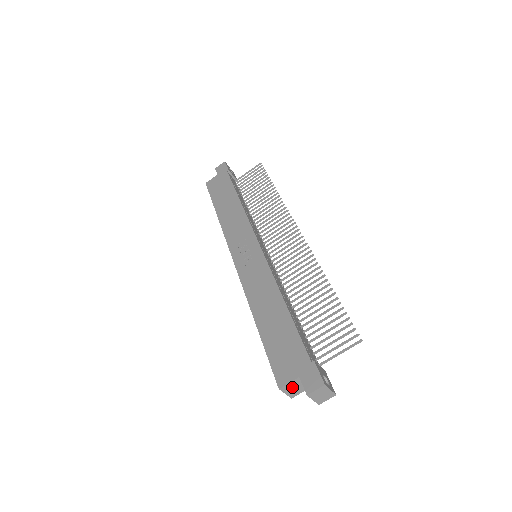
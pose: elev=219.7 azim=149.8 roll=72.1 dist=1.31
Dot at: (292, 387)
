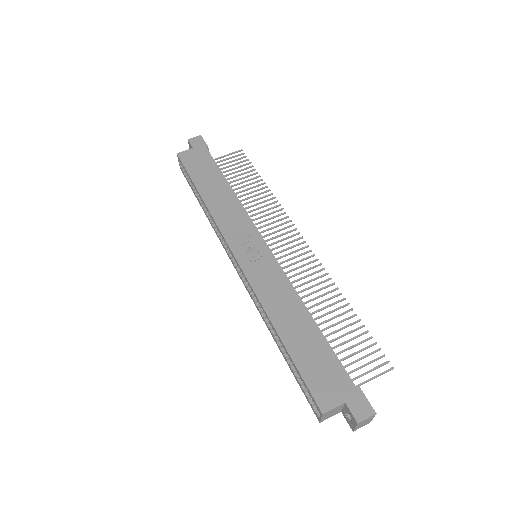
Dot at: (331, 412)
